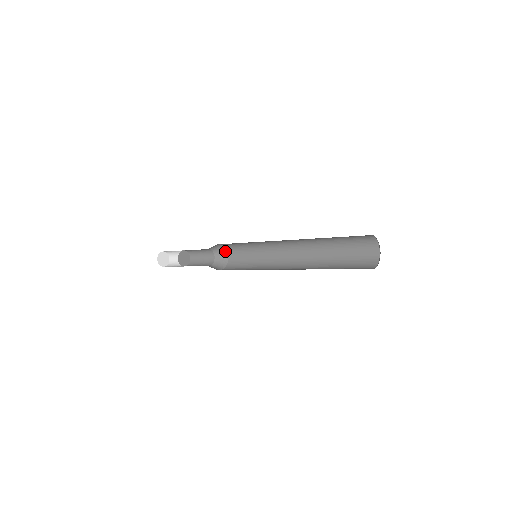
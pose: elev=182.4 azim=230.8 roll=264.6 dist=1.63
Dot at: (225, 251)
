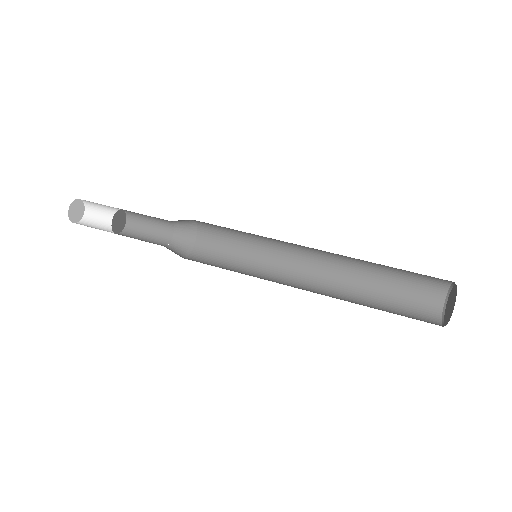
Dot at: occluded
